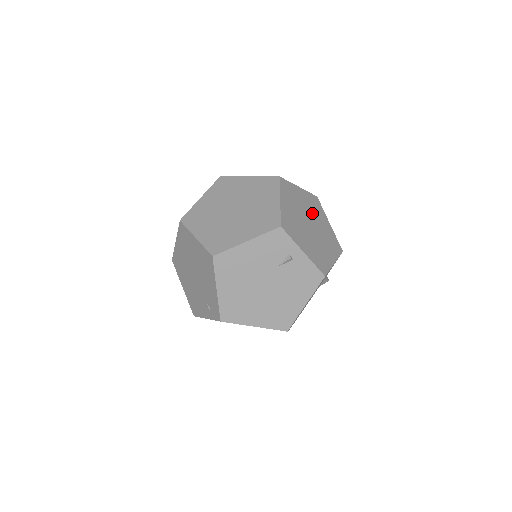
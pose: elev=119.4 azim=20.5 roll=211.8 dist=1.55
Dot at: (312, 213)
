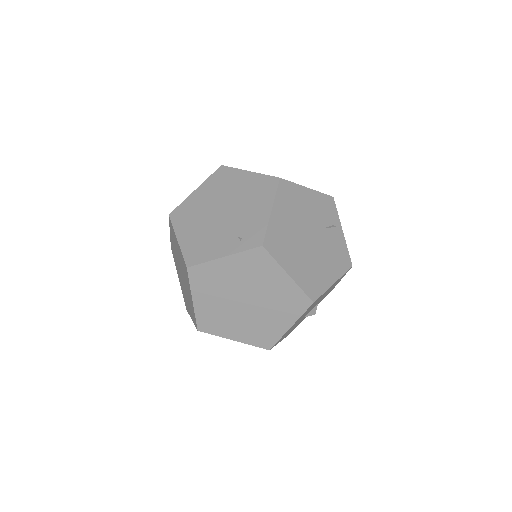
Dot at: occluded
